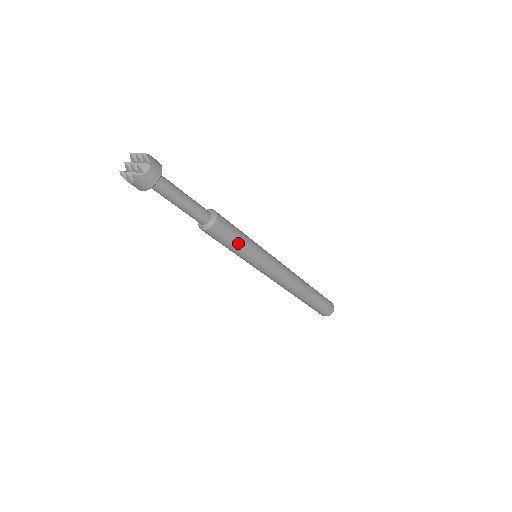
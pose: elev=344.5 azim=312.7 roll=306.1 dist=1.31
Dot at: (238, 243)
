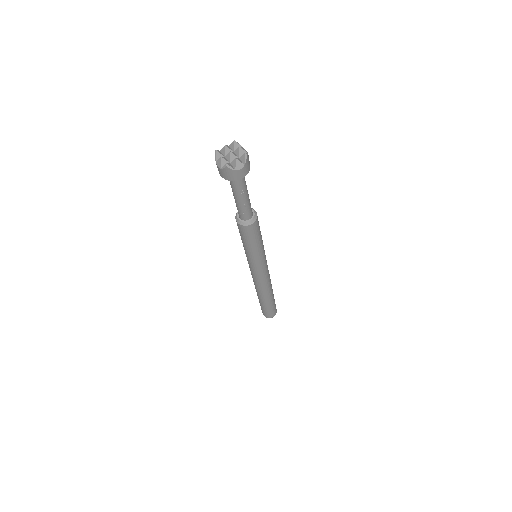
Dot at: (253, 245)
